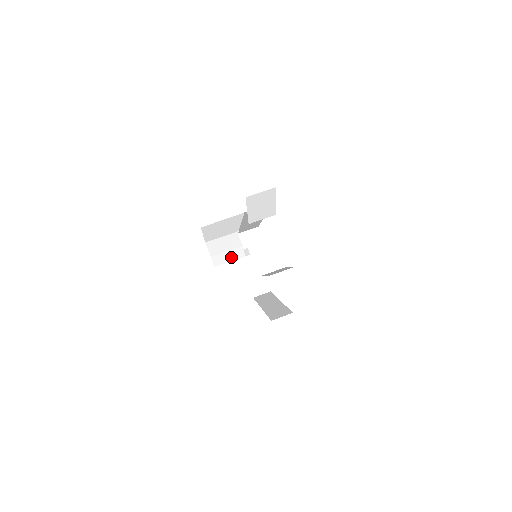
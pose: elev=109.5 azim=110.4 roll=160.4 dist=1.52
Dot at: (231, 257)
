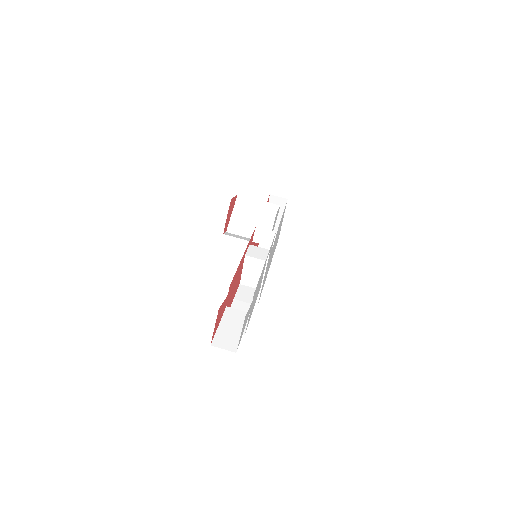
Dot at: (244, 231)
